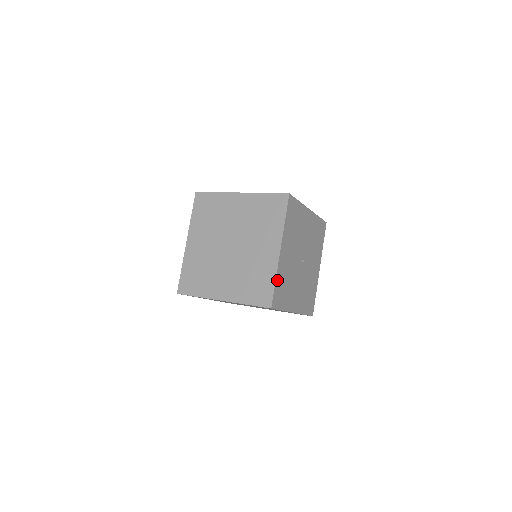
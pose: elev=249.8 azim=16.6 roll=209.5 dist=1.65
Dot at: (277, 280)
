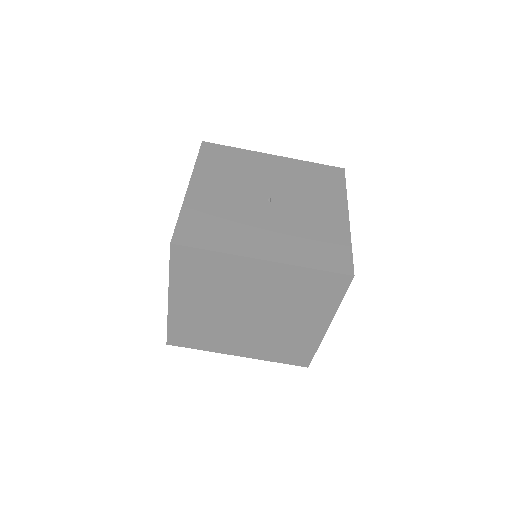
Dot at: (185, 215)
